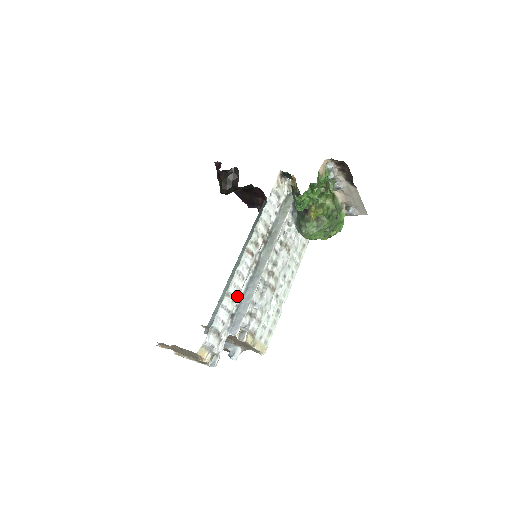
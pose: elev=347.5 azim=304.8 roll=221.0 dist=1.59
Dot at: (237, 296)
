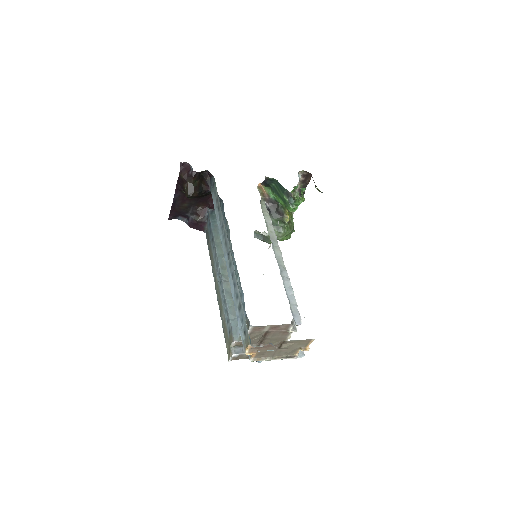
Dot at: occluded
